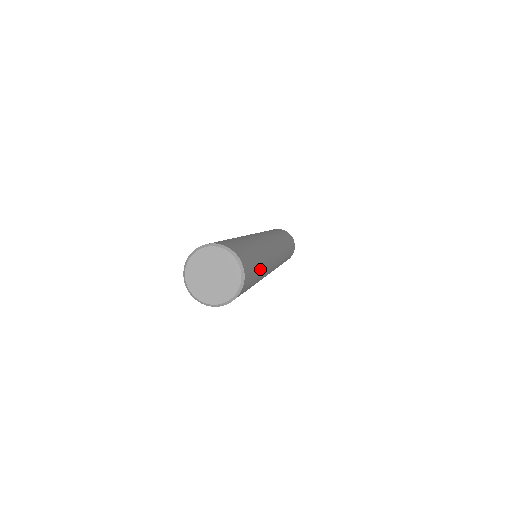
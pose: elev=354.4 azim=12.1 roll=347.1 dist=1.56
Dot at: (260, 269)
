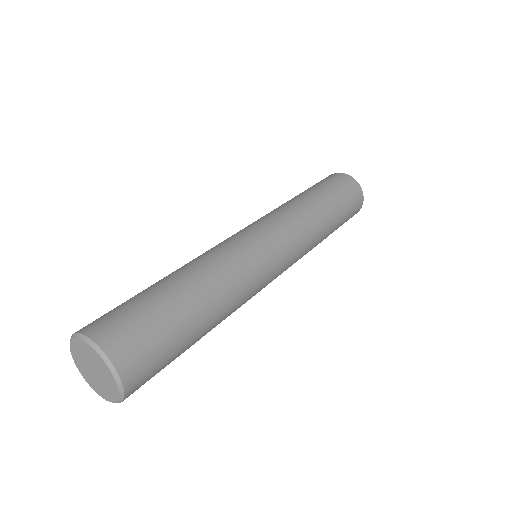
Dot at: (197, 328)
